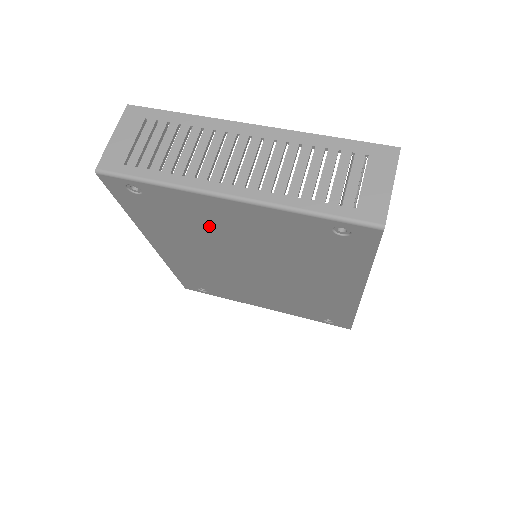
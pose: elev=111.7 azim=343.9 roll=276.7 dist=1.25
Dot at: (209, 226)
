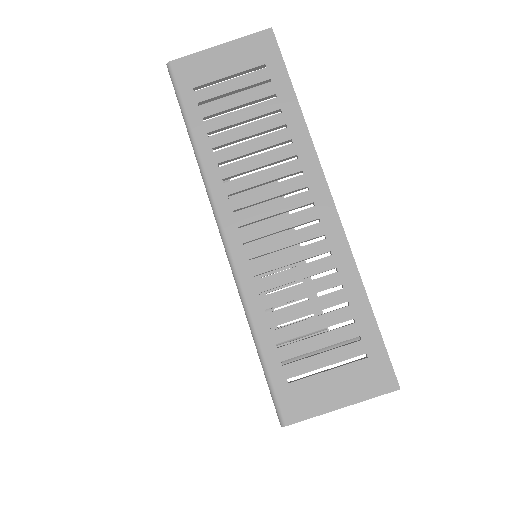
Dot at: occluded
